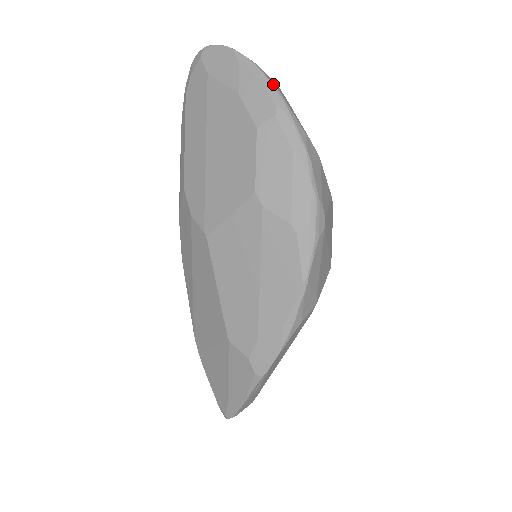
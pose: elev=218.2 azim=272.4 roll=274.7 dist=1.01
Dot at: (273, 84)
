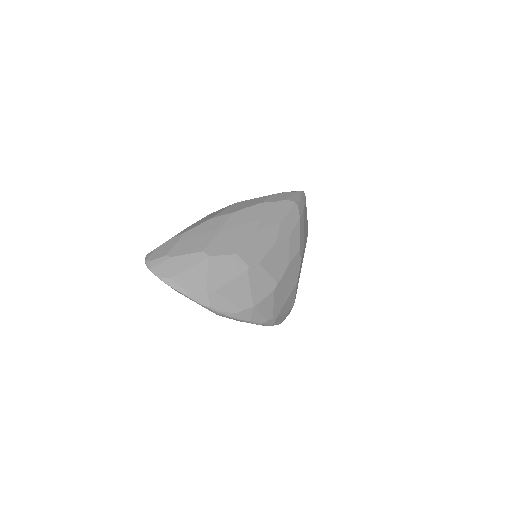
Dot at: (205, 305)
